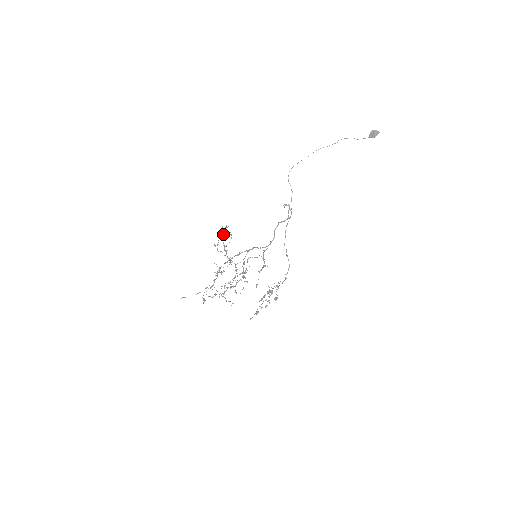
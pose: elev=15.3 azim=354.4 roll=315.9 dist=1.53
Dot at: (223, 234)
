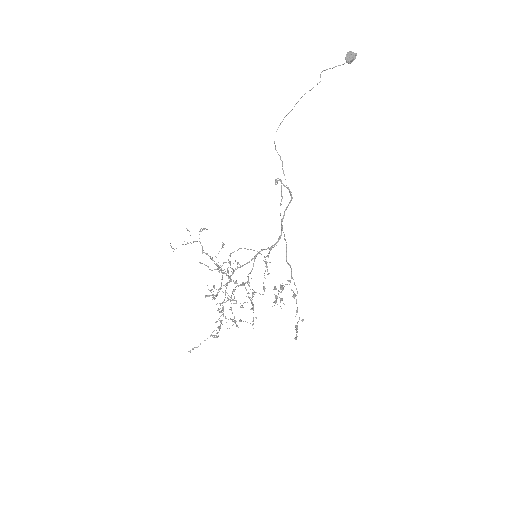
Dot at: occluded
